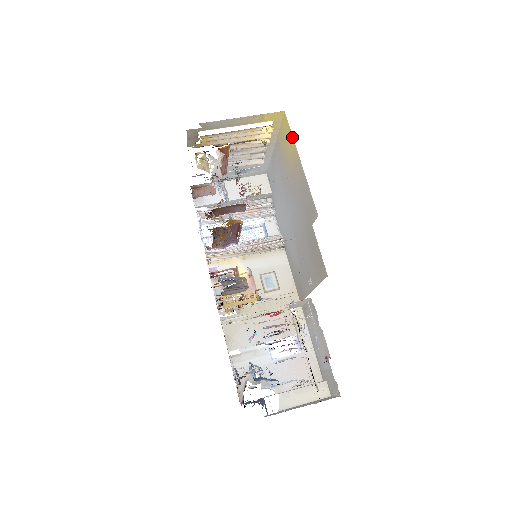
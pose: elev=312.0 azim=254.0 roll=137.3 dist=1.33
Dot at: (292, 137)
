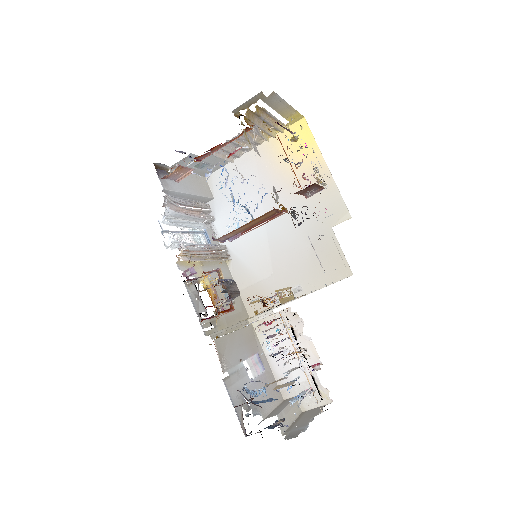
Dot at: (315, 143)
